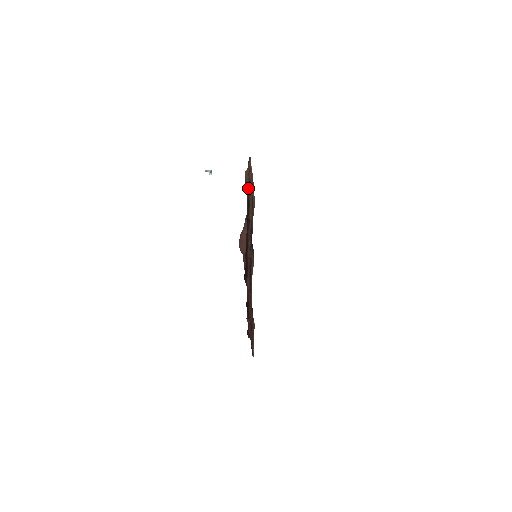
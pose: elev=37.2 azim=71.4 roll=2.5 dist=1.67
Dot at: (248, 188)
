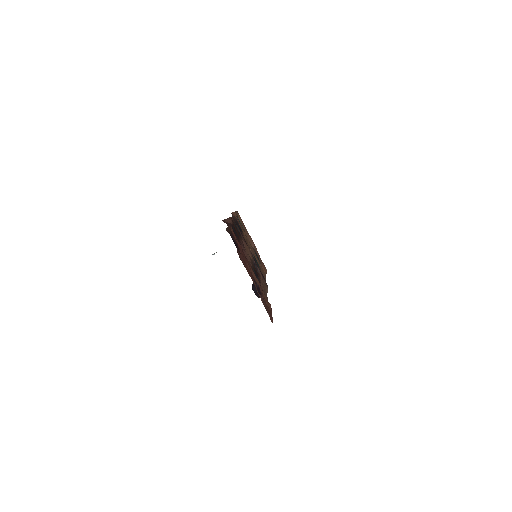
Dot at: occluded
